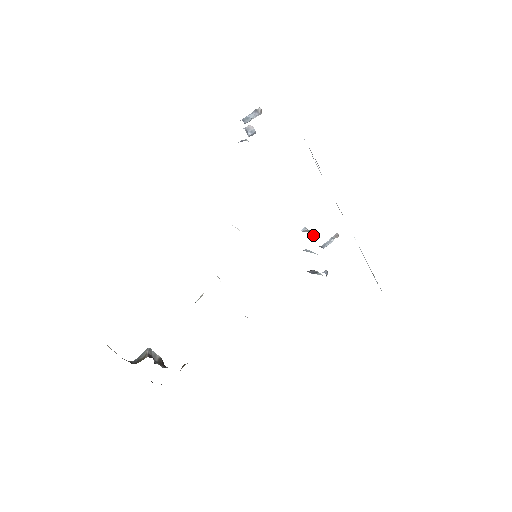
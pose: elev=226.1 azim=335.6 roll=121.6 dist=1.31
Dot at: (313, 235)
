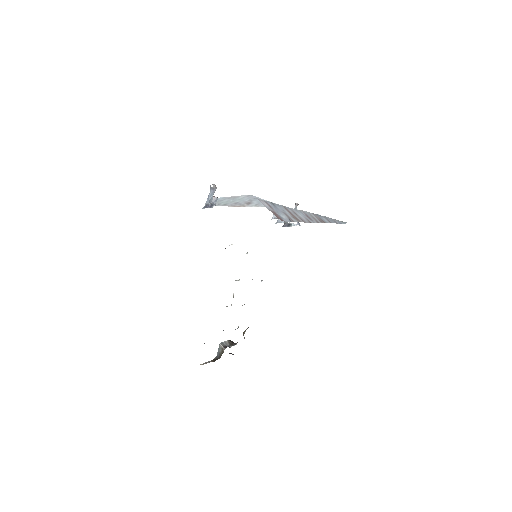
Dot at: occluded
